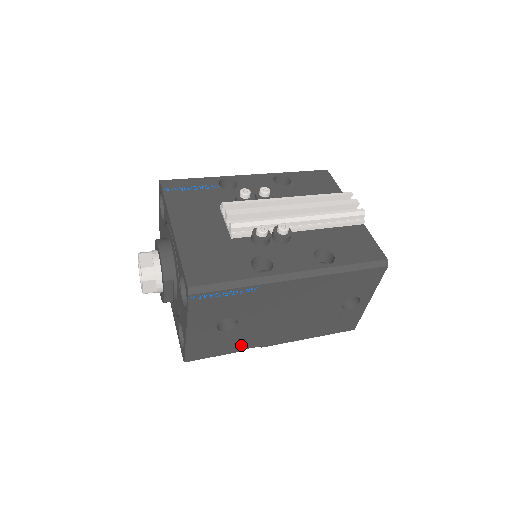
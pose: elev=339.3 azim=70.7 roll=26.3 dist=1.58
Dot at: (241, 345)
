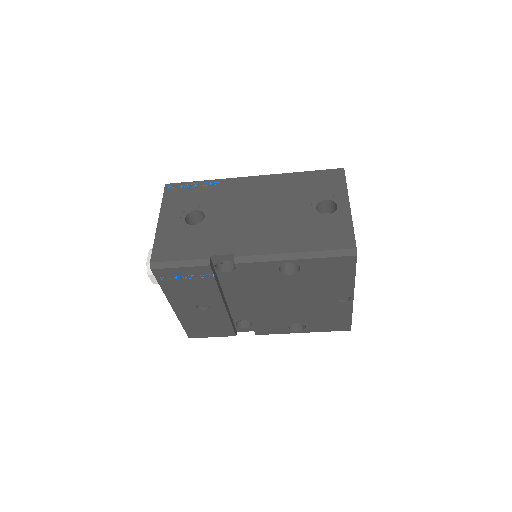
Dot at: (210, 249)
